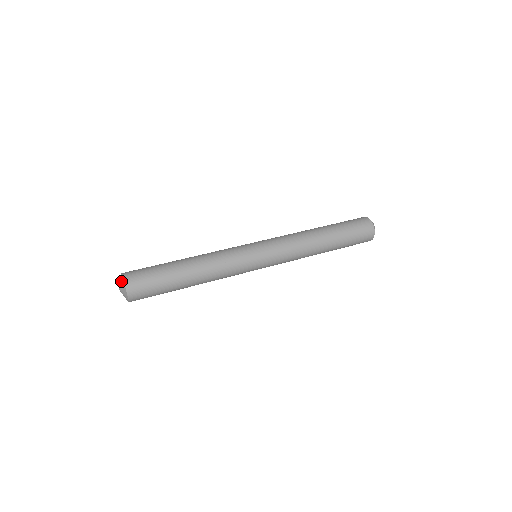
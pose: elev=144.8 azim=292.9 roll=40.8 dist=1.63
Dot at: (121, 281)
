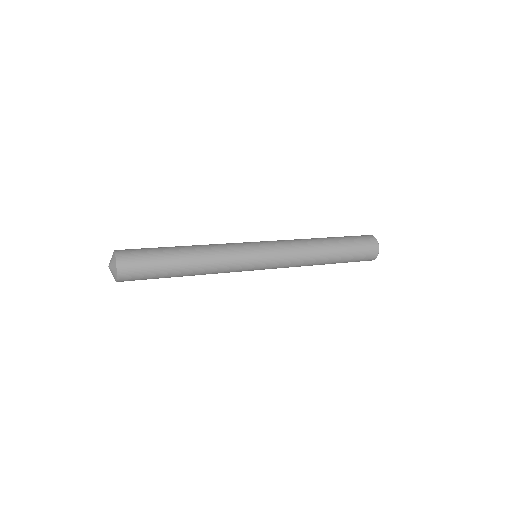
Dot at: (112, 255)
